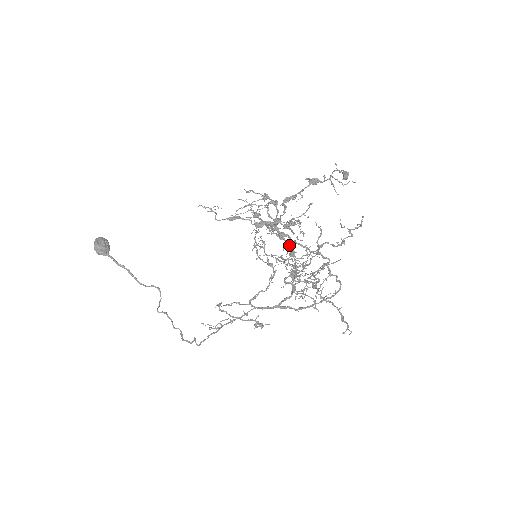
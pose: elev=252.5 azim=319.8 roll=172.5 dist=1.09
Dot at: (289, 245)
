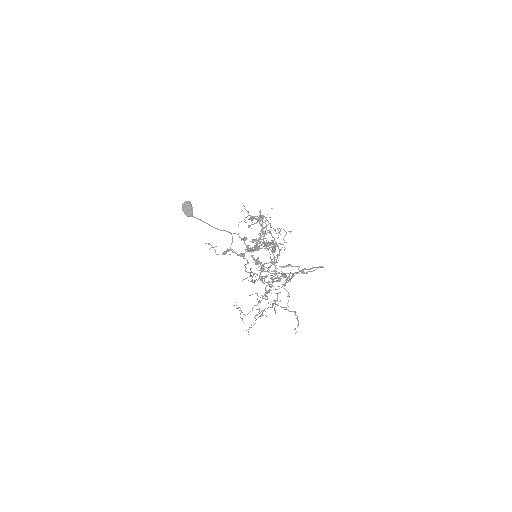
Dot at: (261, 271)
